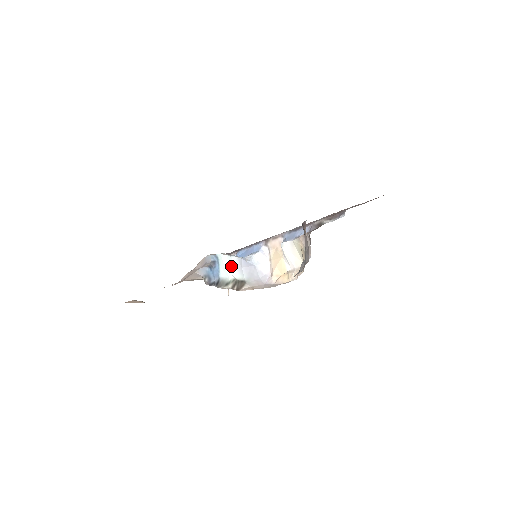
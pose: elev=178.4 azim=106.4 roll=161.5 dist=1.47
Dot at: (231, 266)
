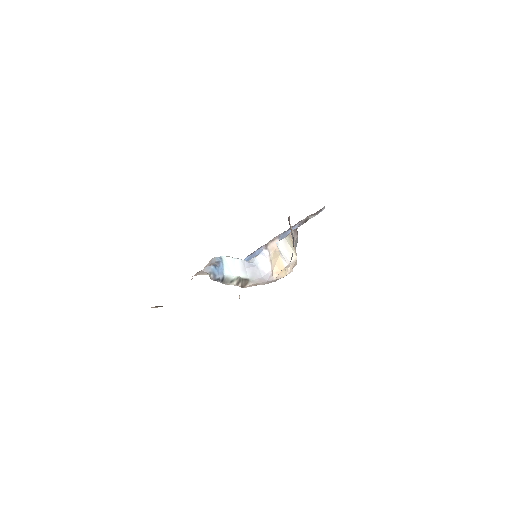
Dot at: (235, 266)
